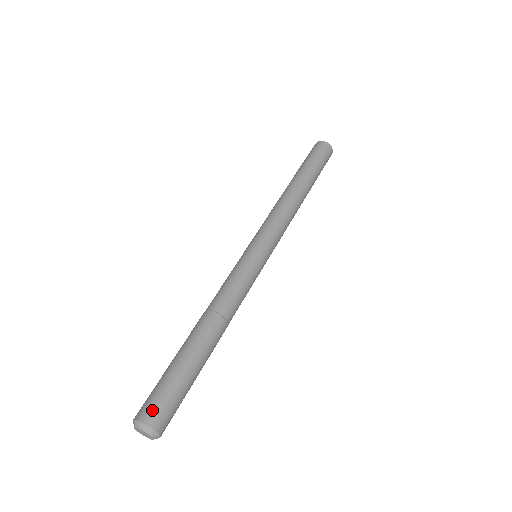
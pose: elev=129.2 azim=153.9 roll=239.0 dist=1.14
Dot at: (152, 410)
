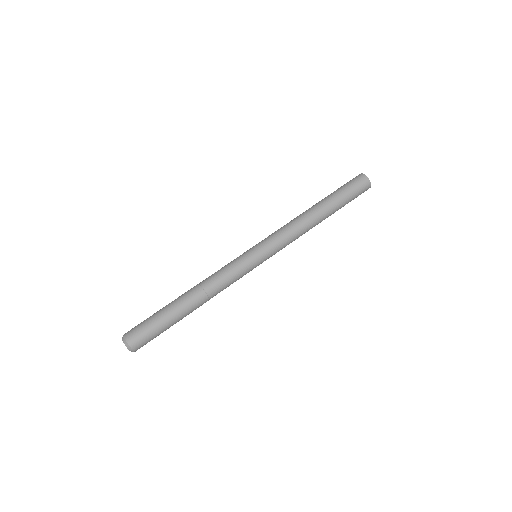
Dot at: (137, 340)
